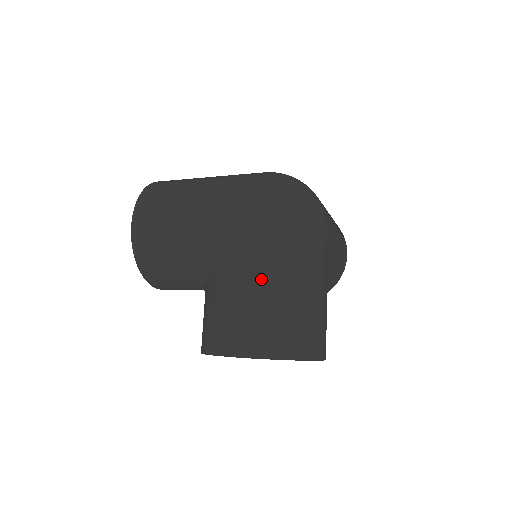
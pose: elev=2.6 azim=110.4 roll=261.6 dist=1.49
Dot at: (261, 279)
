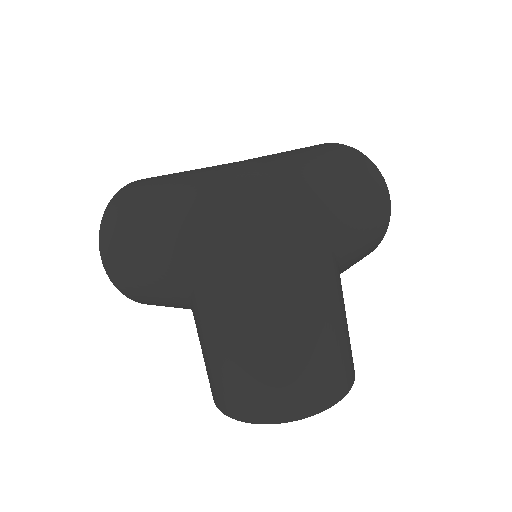
Dot at: (236, 339)
